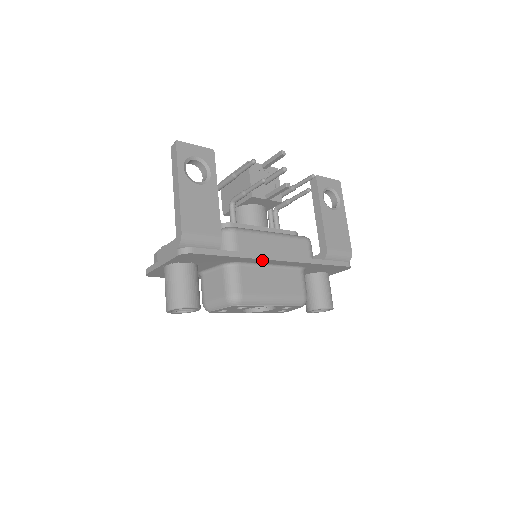
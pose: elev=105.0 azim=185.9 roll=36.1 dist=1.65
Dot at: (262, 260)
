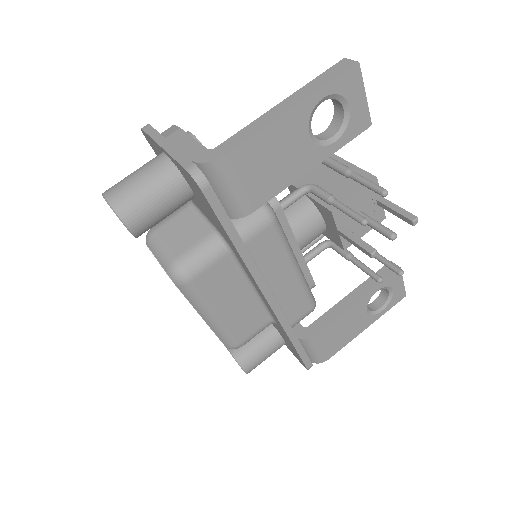
Dot at: (253, 278)
